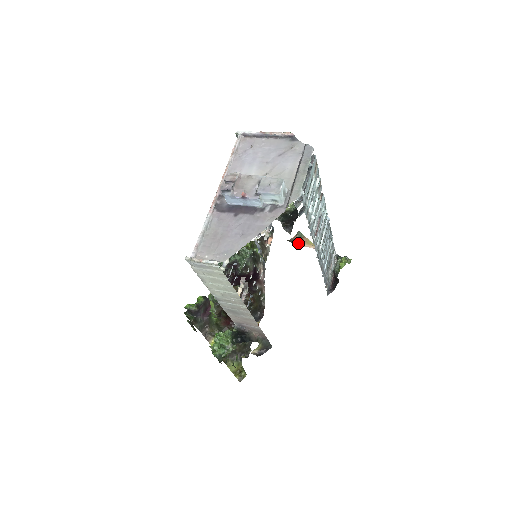
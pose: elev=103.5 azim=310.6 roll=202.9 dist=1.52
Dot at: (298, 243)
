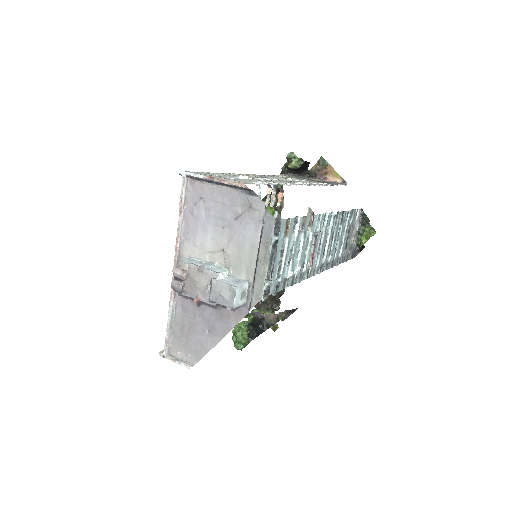
Dot at: (321, 174)
